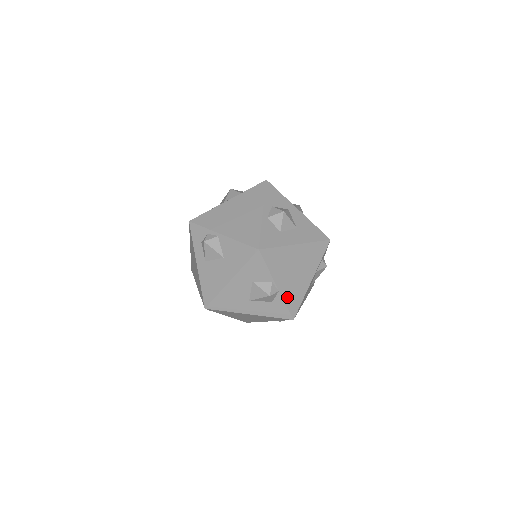
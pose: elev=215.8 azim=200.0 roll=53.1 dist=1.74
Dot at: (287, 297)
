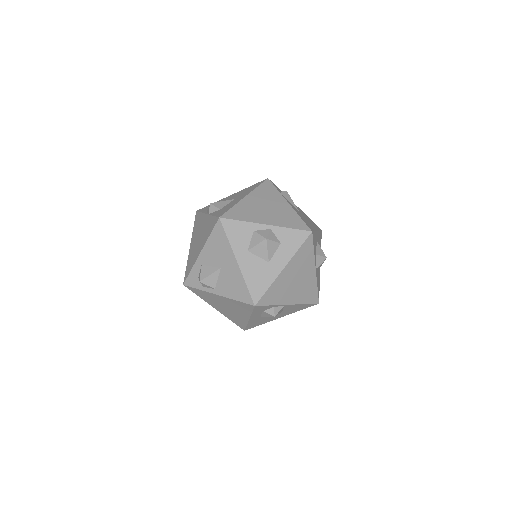
Dot at: occluded
